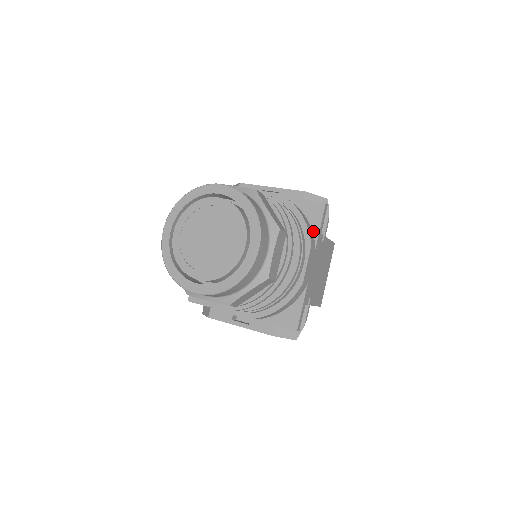
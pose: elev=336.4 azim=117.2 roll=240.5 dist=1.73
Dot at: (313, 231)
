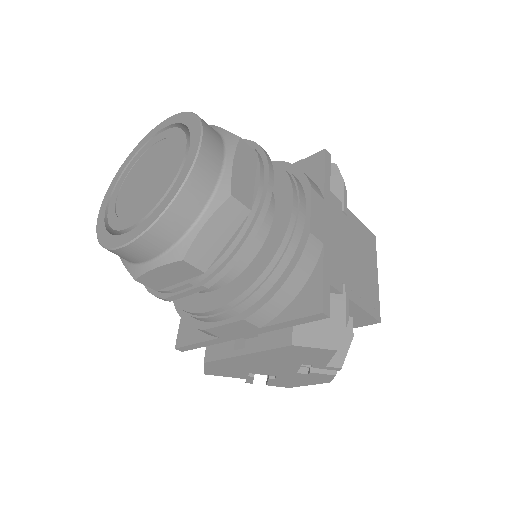
Dot at: (316, 183)
